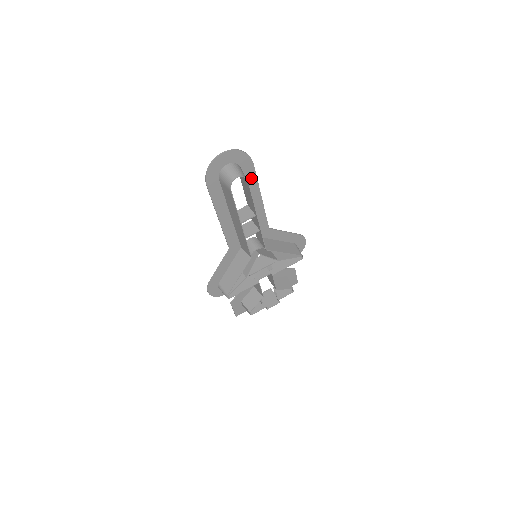
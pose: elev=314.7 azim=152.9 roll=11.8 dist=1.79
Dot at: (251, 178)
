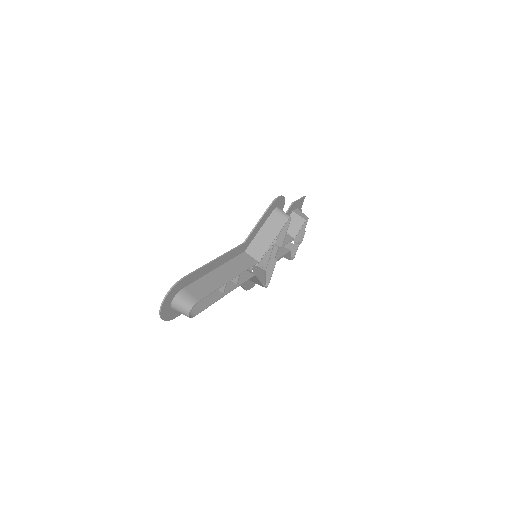
Dot at: (195, 276)
